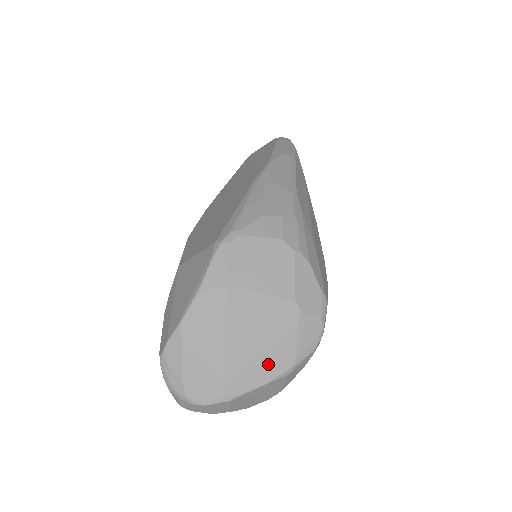
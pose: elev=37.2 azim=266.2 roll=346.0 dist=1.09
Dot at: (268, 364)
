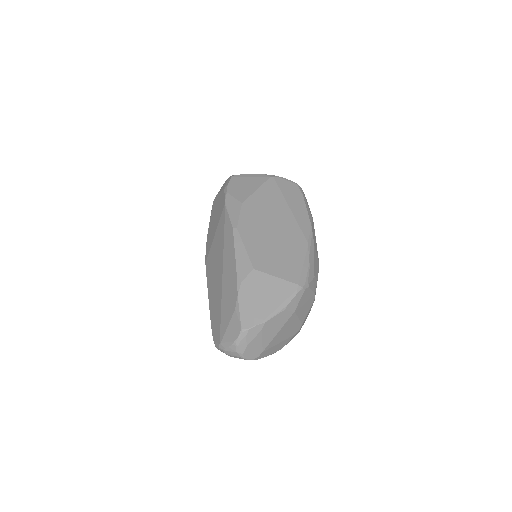
Dot at: (277, 348)
